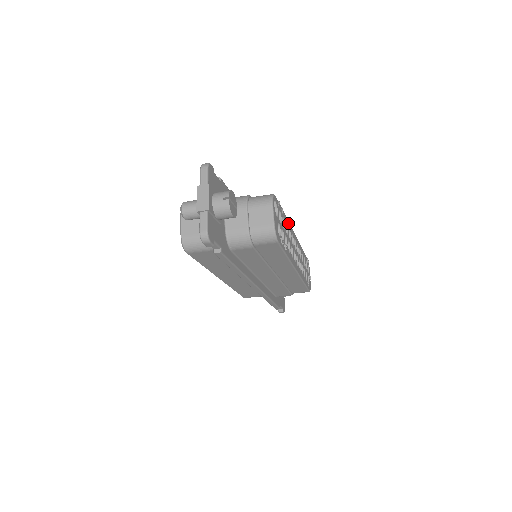
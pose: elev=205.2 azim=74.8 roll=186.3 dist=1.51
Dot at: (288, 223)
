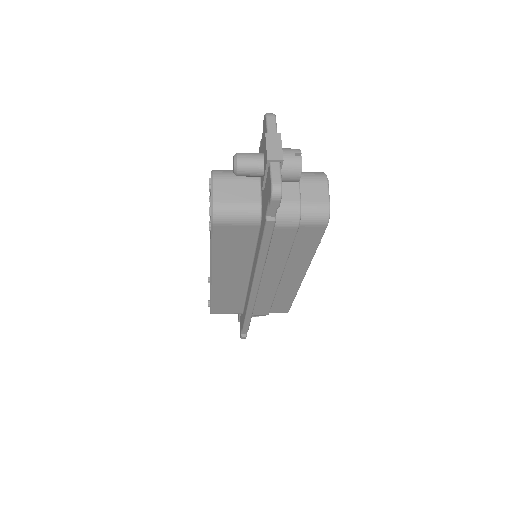
Dot at: occluded
